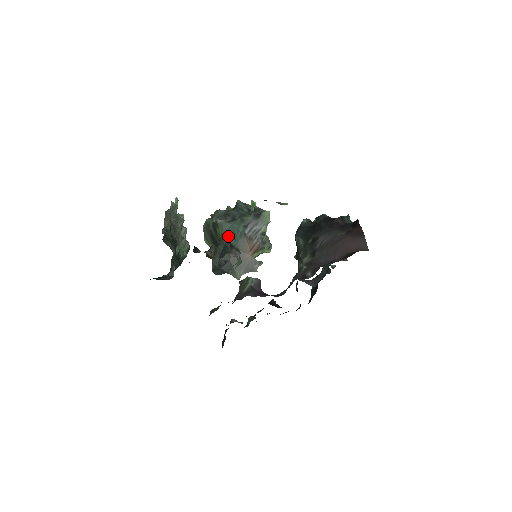
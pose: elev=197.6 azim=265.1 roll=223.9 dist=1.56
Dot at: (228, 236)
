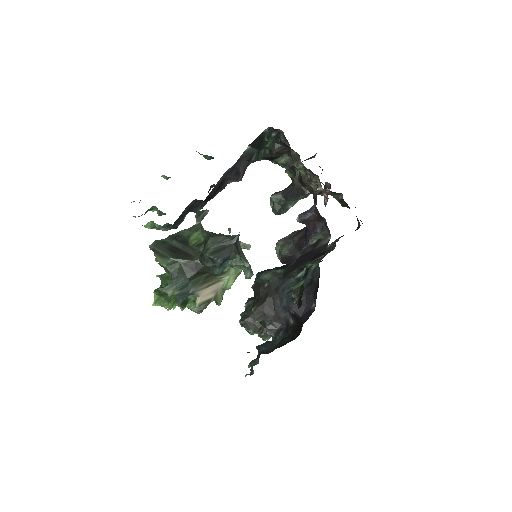
Dot at: (218, 235)
